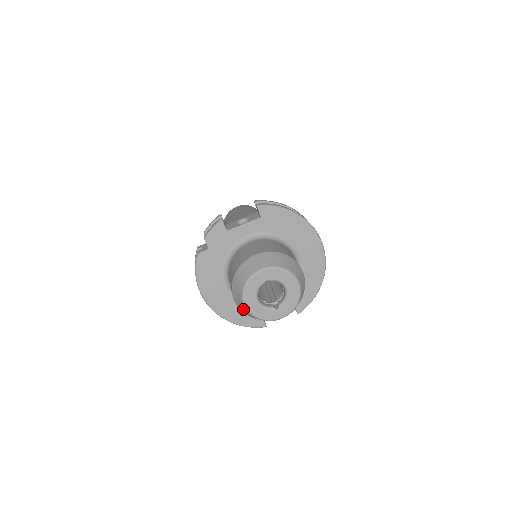
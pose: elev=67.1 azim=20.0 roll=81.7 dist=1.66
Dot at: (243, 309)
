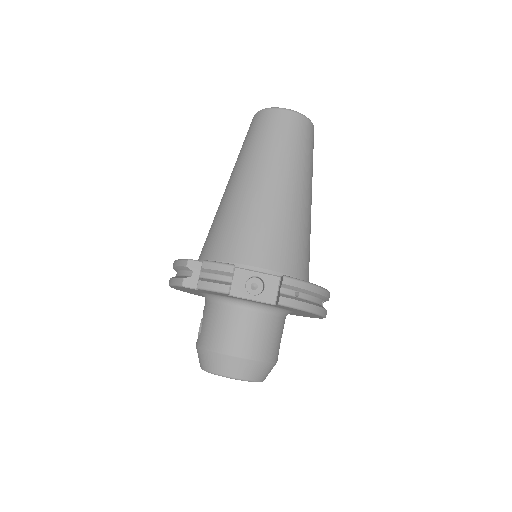
Dot at: occluded
